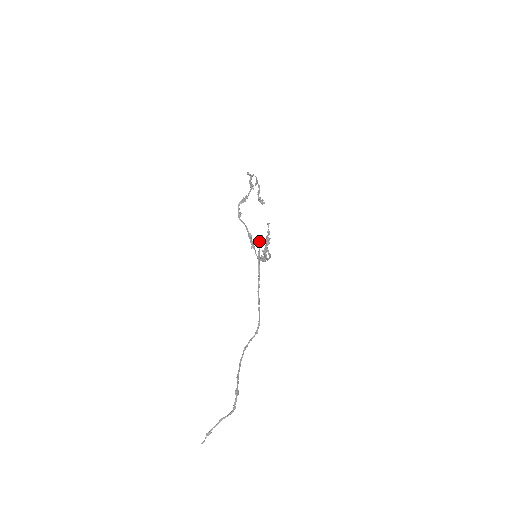
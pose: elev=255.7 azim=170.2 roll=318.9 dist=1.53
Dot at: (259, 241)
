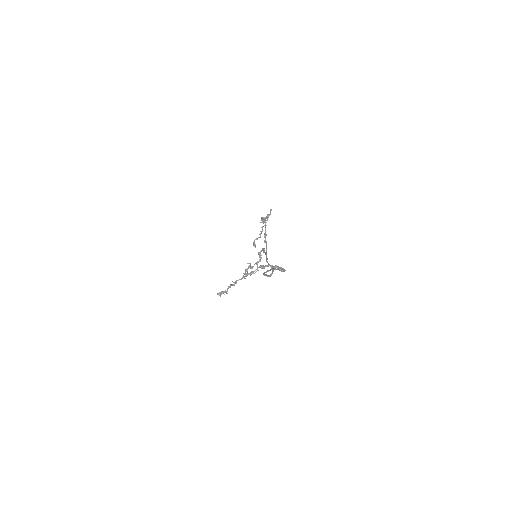
Dot at: (263, 248)
